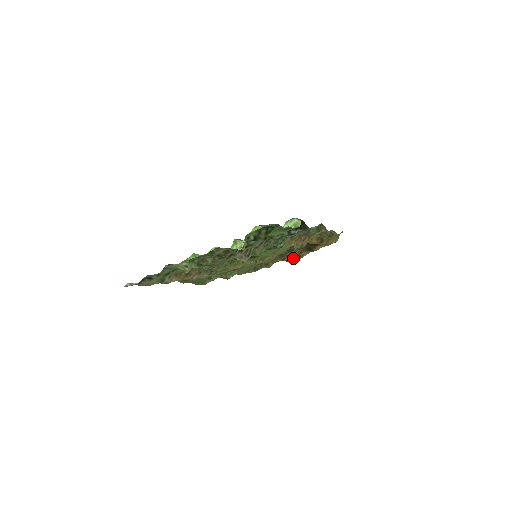
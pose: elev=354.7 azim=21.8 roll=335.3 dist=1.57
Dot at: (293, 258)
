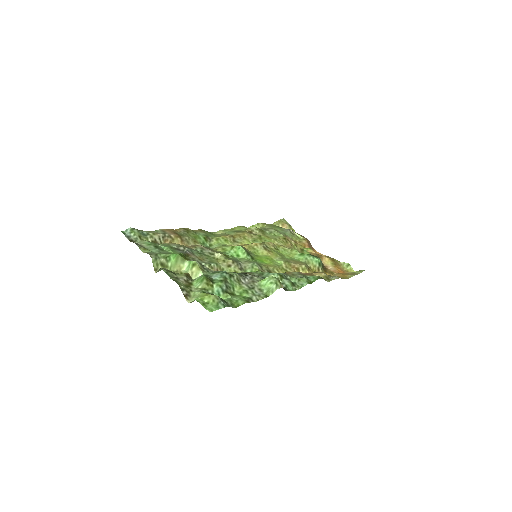
Dot at: occluded
